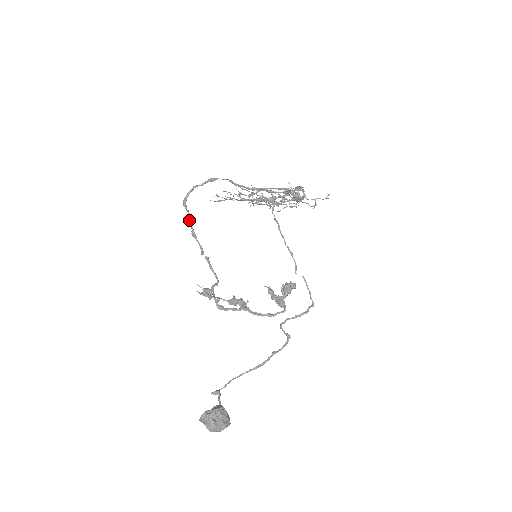
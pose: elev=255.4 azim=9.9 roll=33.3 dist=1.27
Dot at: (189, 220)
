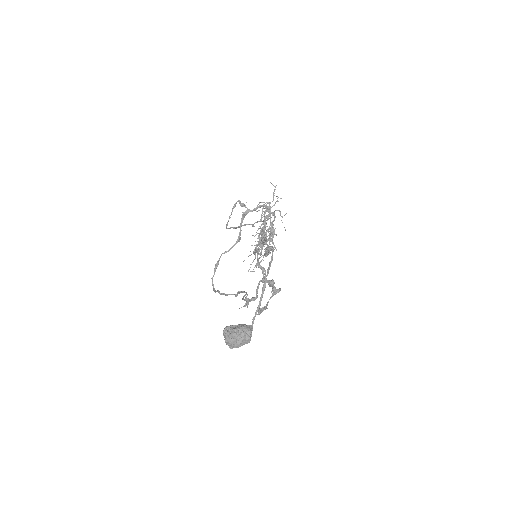
Dot at: occluded
